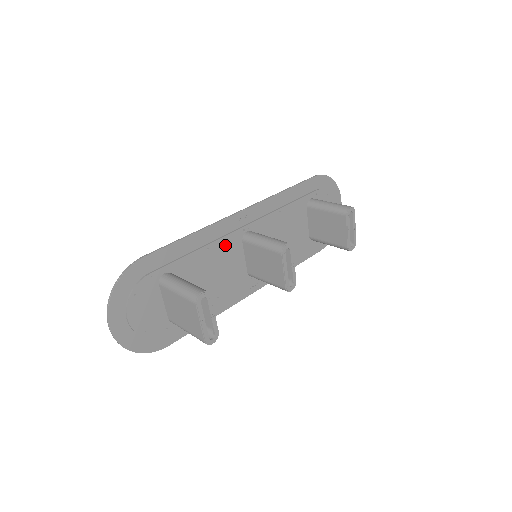
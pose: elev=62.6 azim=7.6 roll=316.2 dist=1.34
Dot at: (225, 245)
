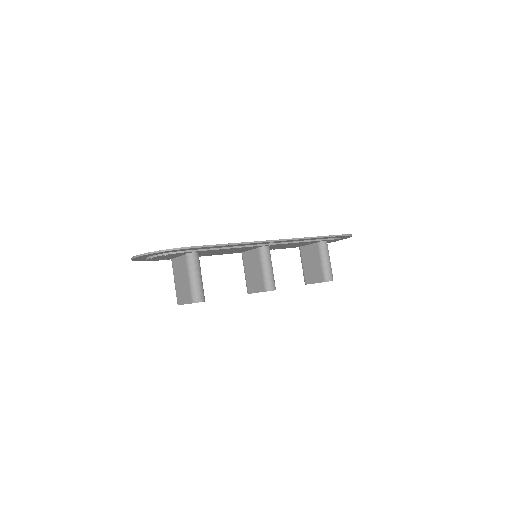
Dot at: occluded
